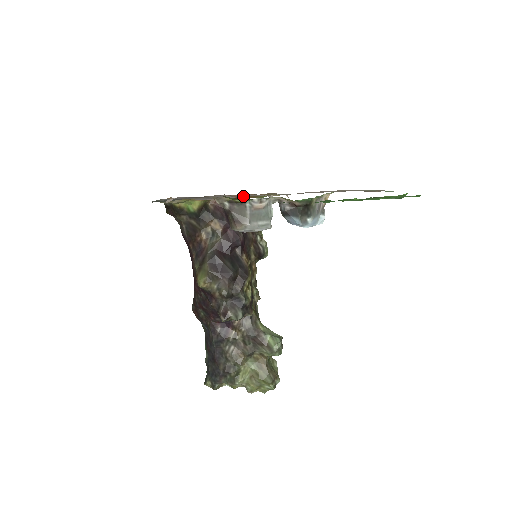
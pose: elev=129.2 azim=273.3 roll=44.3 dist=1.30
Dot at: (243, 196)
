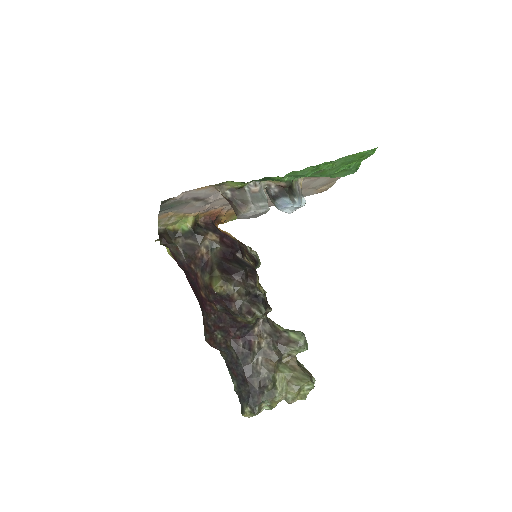
Dot at: occluded
